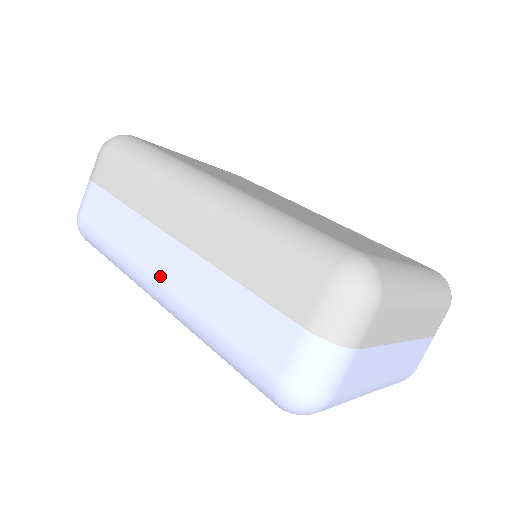
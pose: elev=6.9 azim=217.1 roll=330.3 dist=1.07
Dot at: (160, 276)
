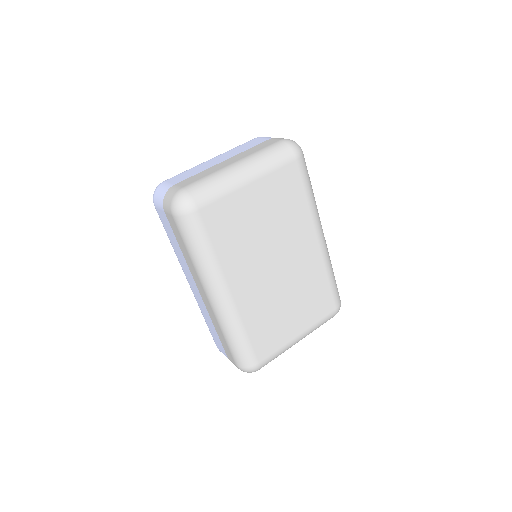
Dot at: (190, 285)
